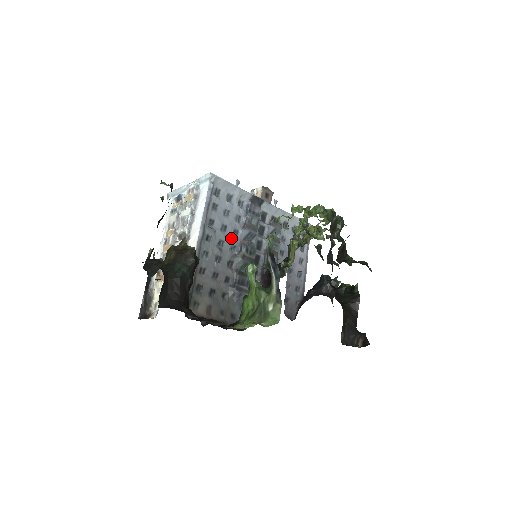
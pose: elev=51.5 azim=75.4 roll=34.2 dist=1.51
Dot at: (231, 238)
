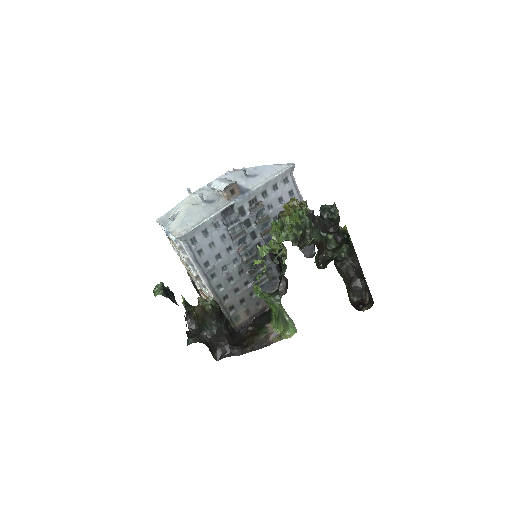
Dot at: (229, 257)
